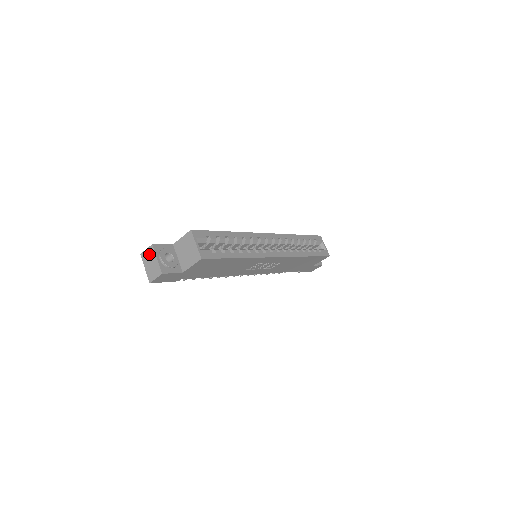
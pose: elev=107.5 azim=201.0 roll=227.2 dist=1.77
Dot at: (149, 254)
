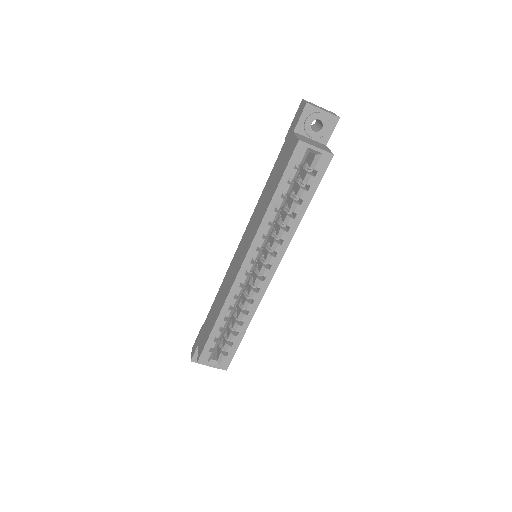
Dot at: occluded
